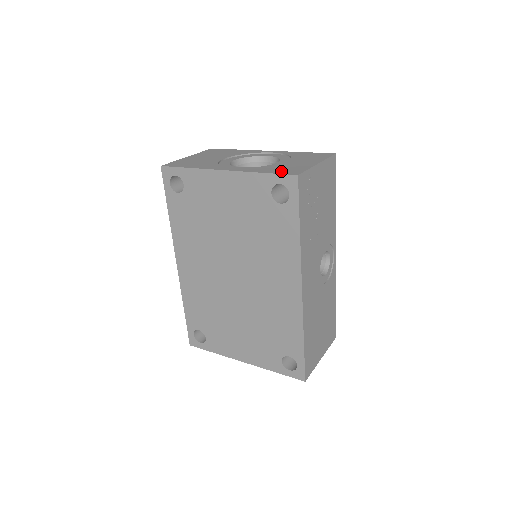
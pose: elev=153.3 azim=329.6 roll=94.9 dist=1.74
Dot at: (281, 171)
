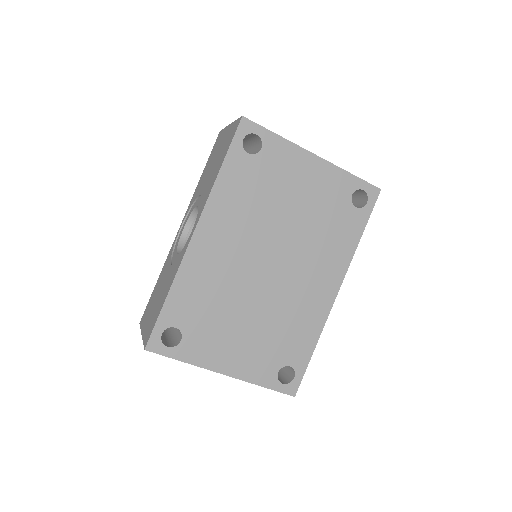
Dot at: occluded
